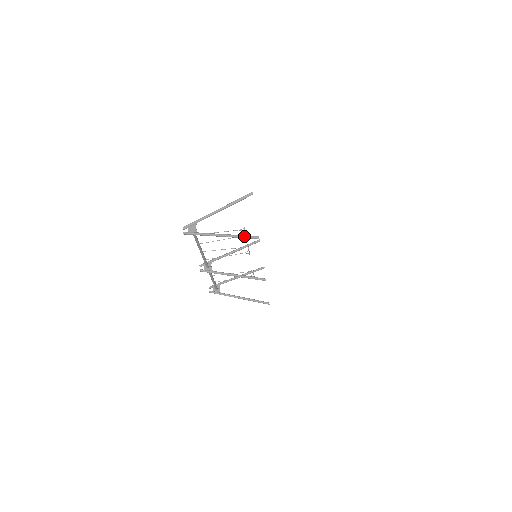
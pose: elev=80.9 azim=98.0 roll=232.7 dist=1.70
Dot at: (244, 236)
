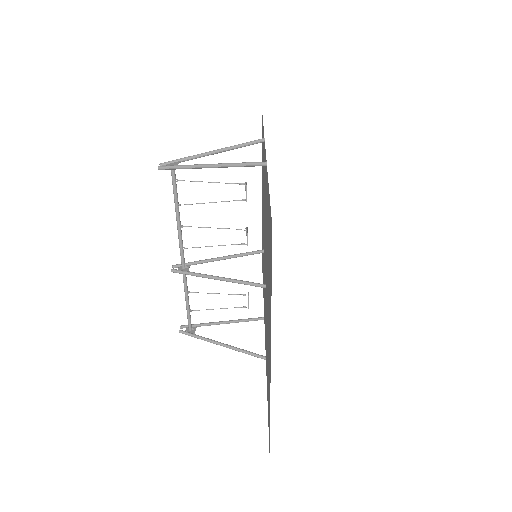
Dot at: (245, 162)
